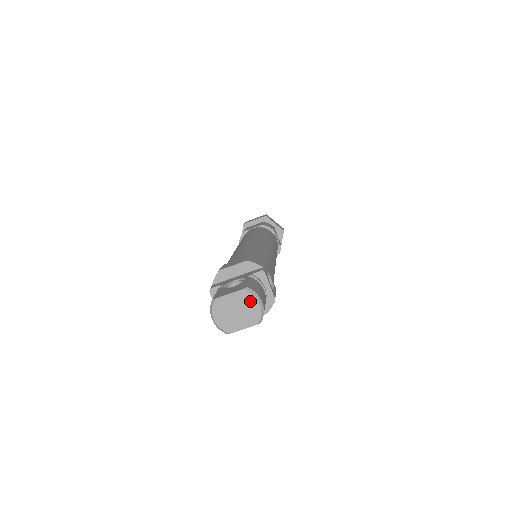
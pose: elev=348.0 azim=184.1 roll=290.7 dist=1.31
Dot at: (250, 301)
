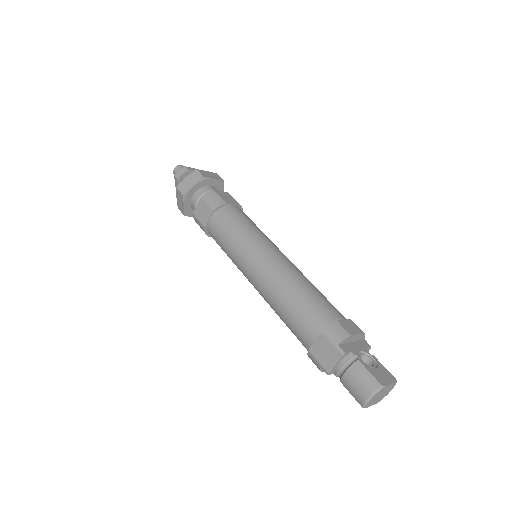
Dot at: (390, 389)
